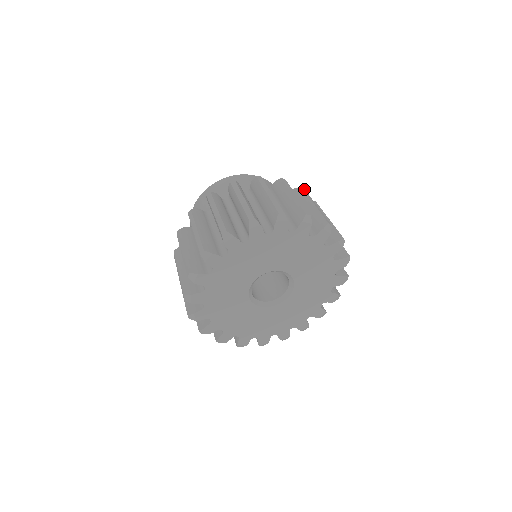
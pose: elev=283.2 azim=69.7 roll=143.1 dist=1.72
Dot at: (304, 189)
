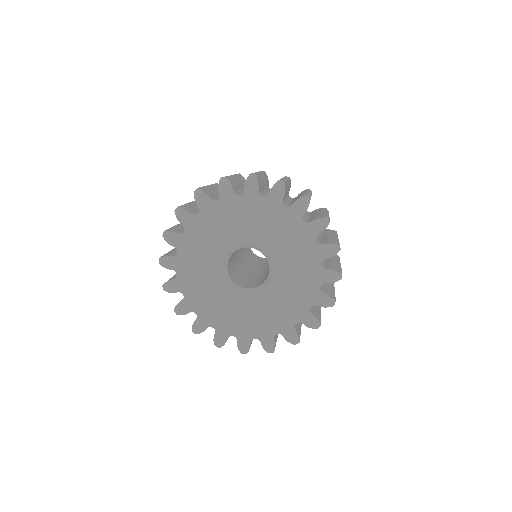
Dot at: occluded
